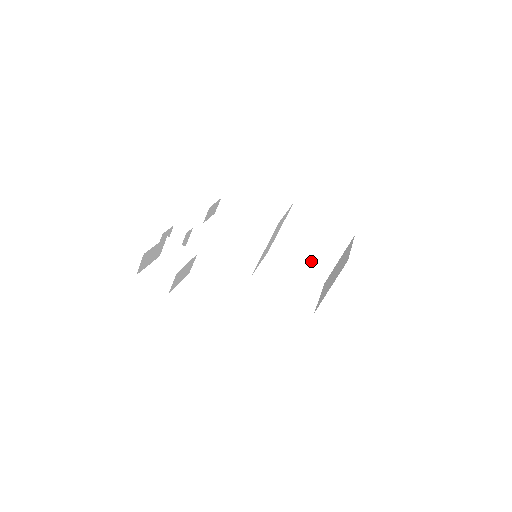
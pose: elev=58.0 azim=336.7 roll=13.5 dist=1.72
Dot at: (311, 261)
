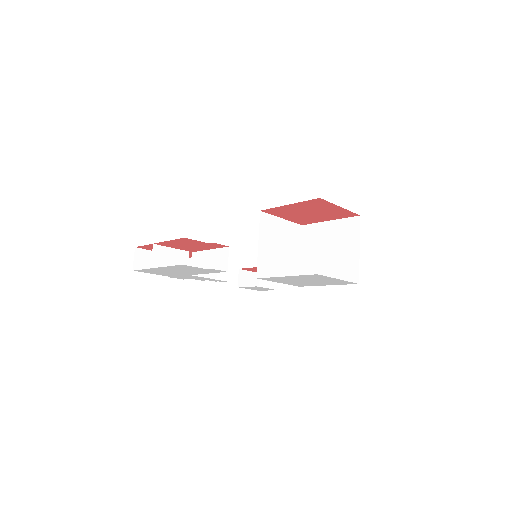
Dot at: (337, 269)
